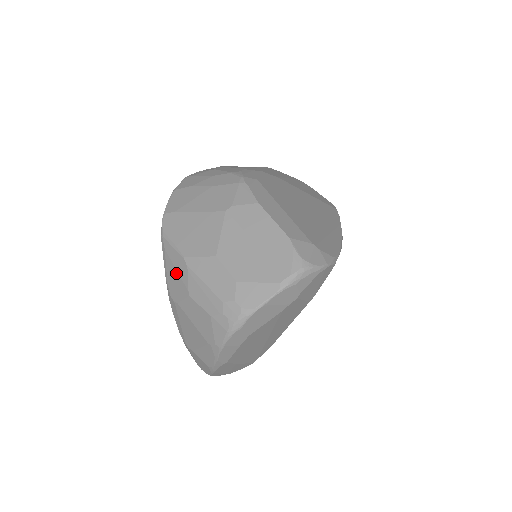
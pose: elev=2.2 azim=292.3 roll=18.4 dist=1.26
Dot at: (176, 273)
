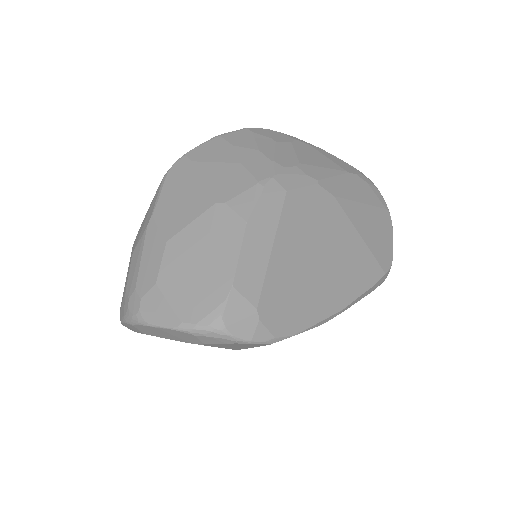
Dot at: (144, 222)
